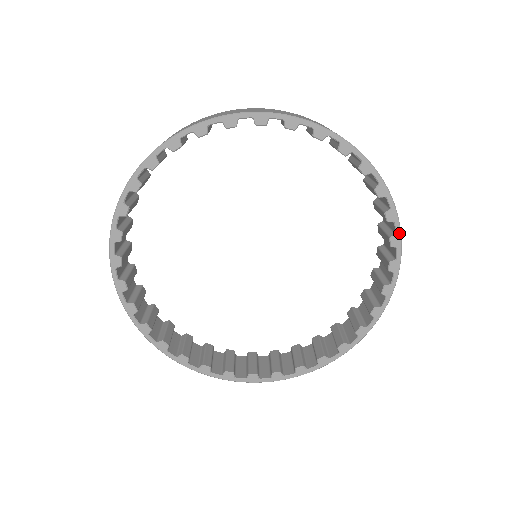
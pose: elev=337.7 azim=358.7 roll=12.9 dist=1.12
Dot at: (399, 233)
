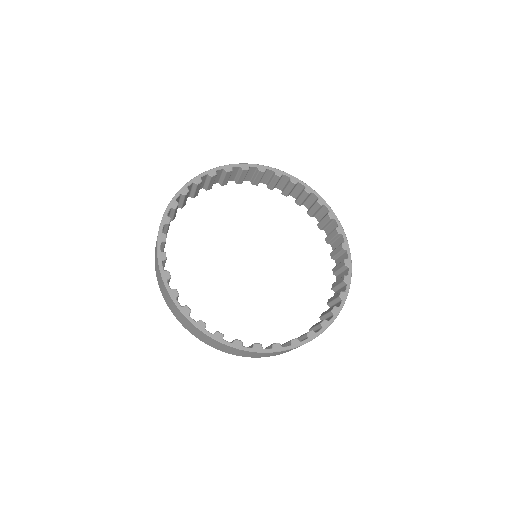
Dot at: (319, 196)
